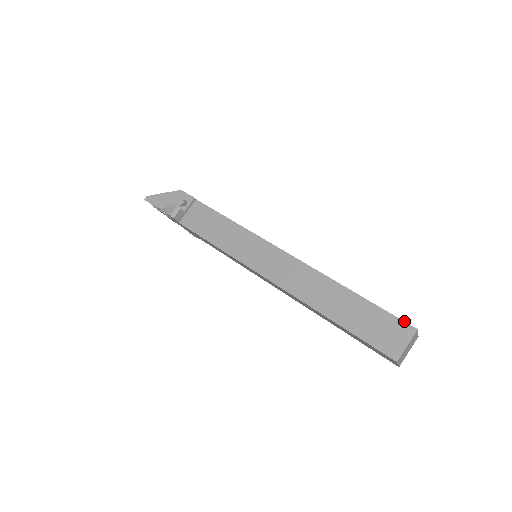
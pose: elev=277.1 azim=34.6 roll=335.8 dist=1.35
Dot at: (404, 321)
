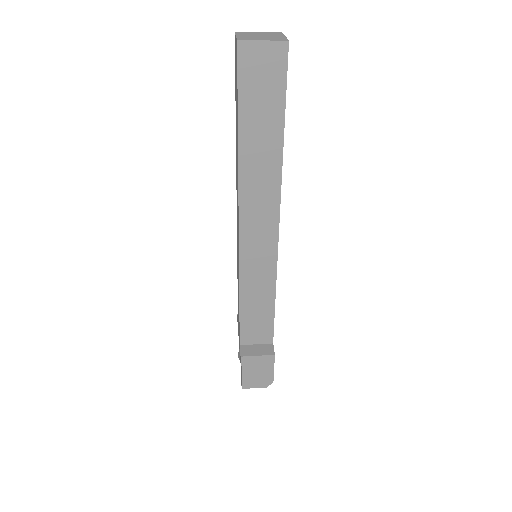
Dot at: occluded
